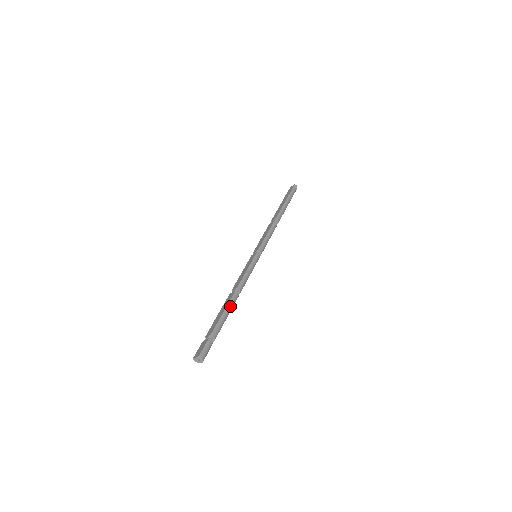
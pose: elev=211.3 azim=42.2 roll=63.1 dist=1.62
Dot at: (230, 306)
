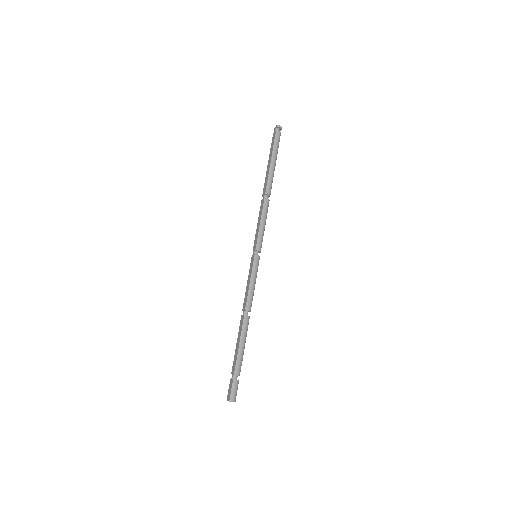
Dot at: (244, 335)
